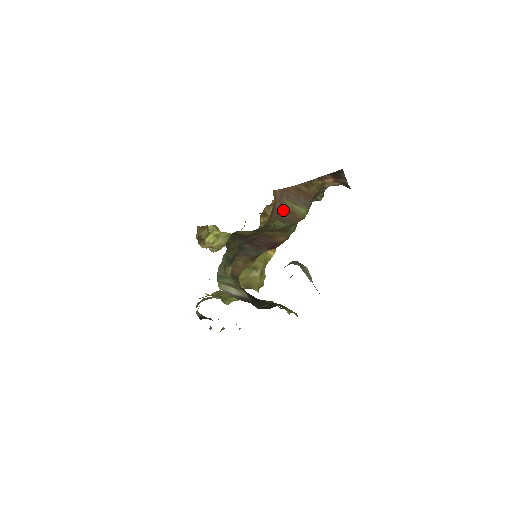
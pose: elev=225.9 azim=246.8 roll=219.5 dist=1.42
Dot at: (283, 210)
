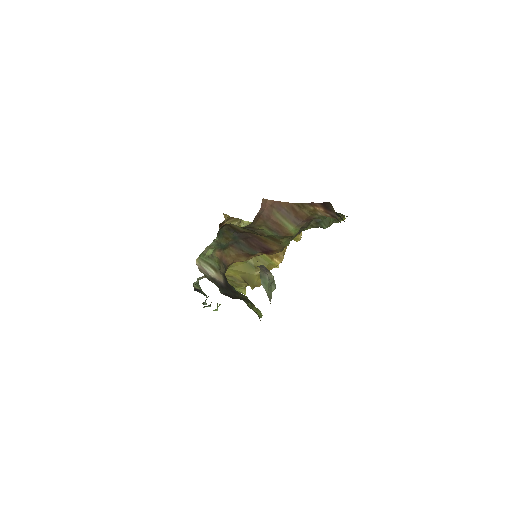
Dot at: (271, 219)
